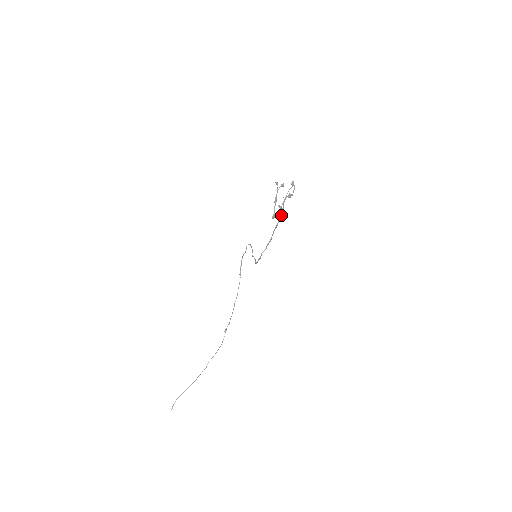
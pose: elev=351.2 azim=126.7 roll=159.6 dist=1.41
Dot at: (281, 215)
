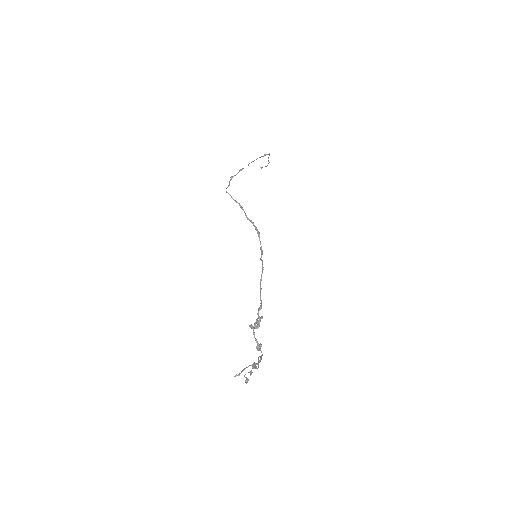
Dot at: (260, 317)
